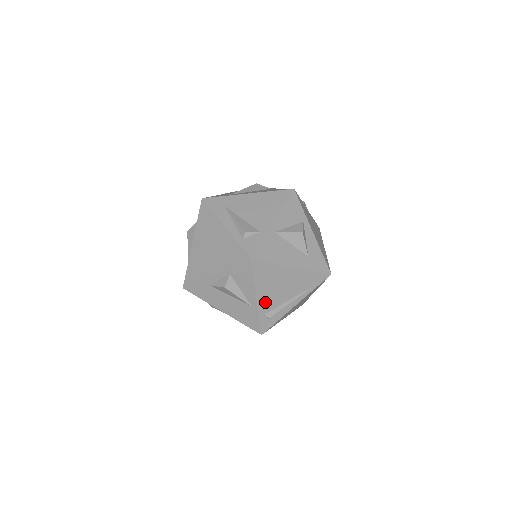
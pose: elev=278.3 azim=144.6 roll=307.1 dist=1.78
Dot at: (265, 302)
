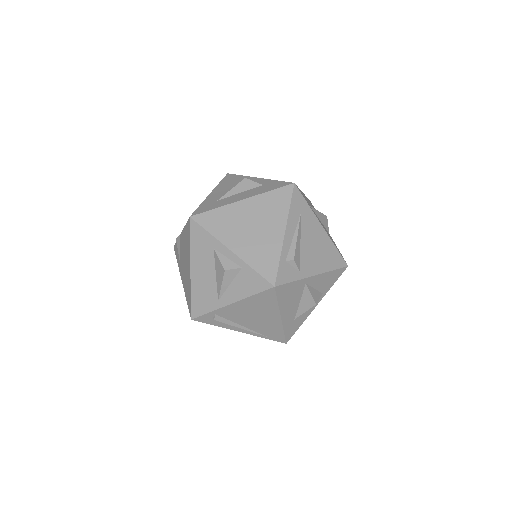
Dot at: (230, 311)
